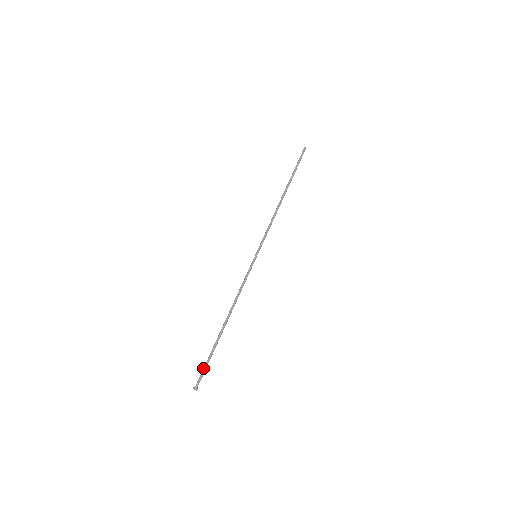
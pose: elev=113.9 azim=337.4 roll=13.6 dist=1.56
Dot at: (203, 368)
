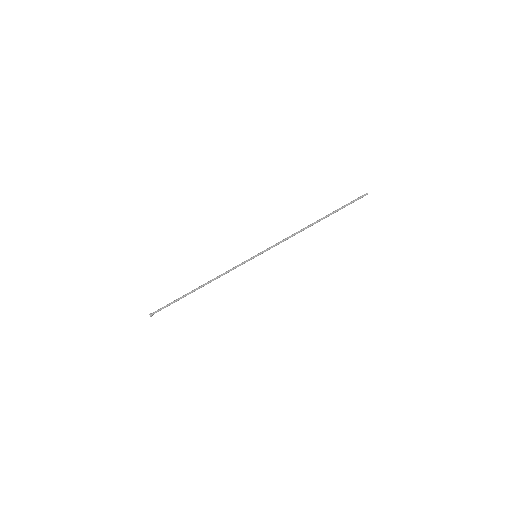
Dot at: (164, 306)
